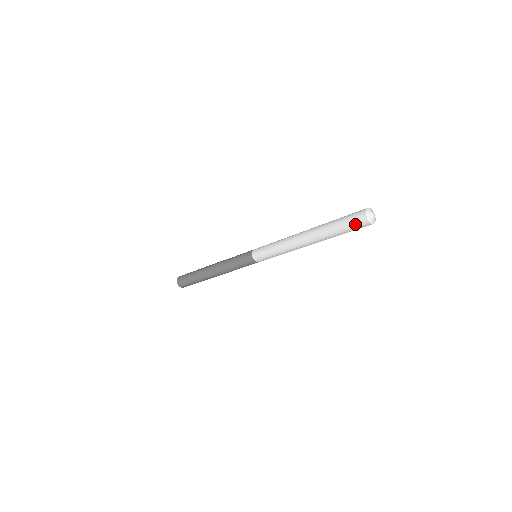
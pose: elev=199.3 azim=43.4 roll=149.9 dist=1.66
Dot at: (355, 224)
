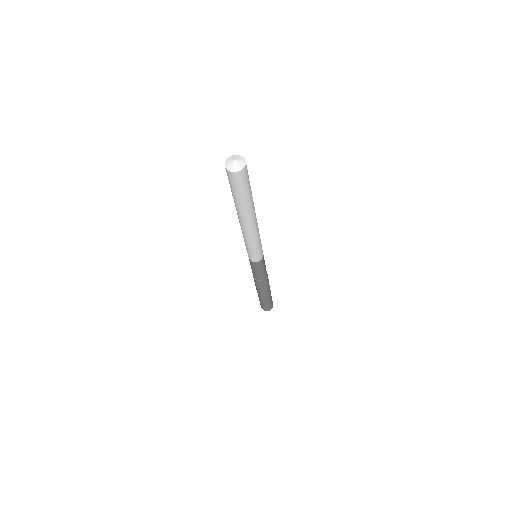
Dot at: (233, 183)
